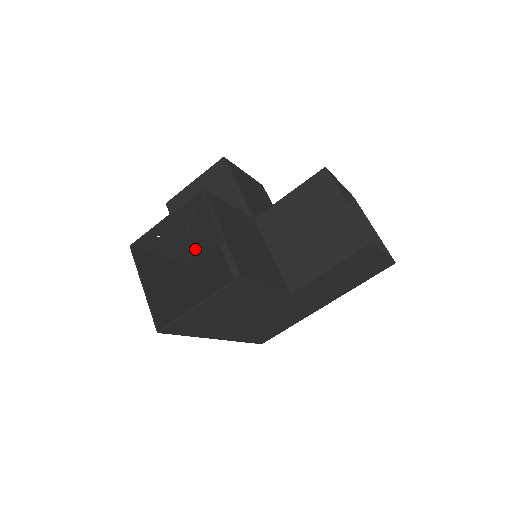
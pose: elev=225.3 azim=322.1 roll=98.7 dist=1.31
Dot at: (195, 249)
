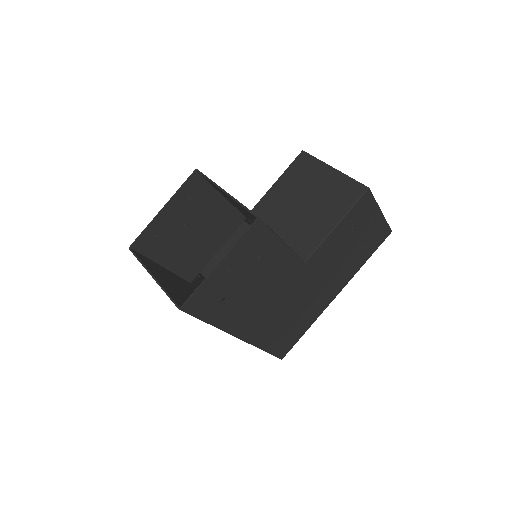
Dot at: (193, 257)
